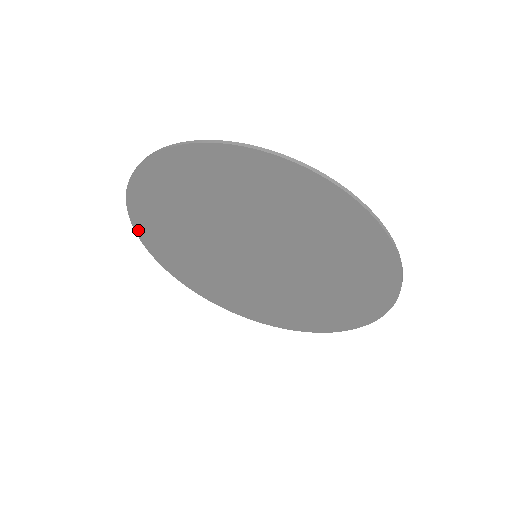
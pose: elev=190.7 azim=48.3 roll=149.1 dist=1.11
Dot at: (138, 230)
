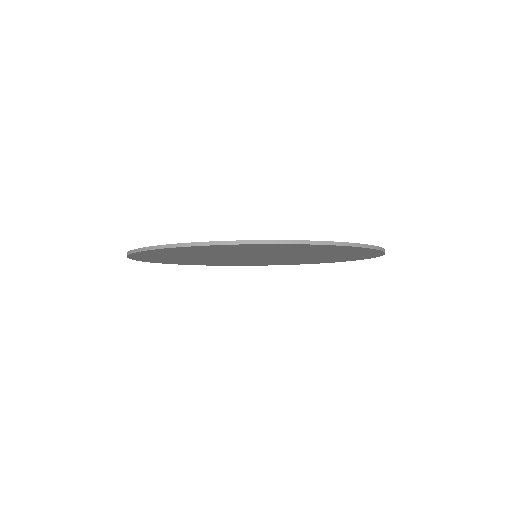
Dot at: (149, 251)
